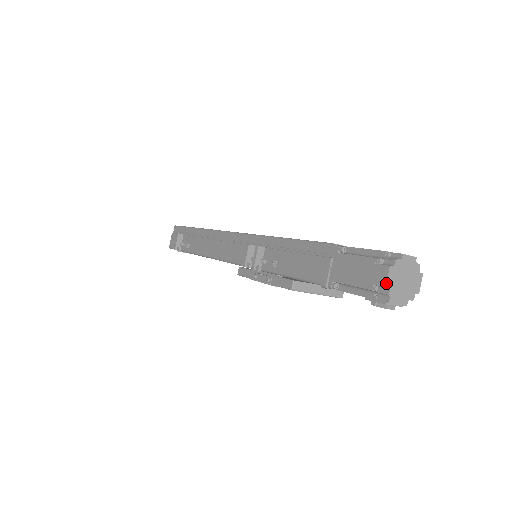
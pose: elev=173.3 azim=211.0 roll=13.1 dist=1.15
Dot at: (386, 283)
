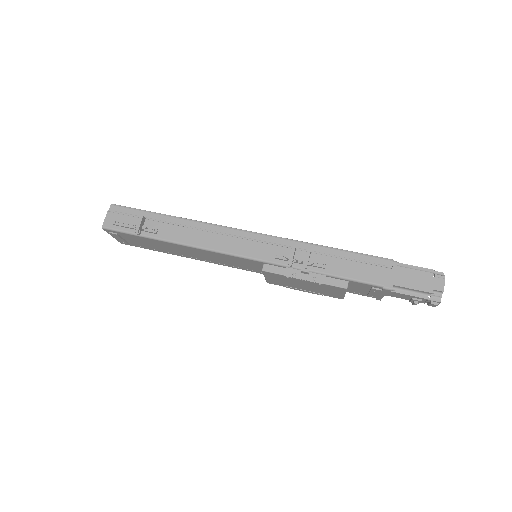
Dot at: occluded
